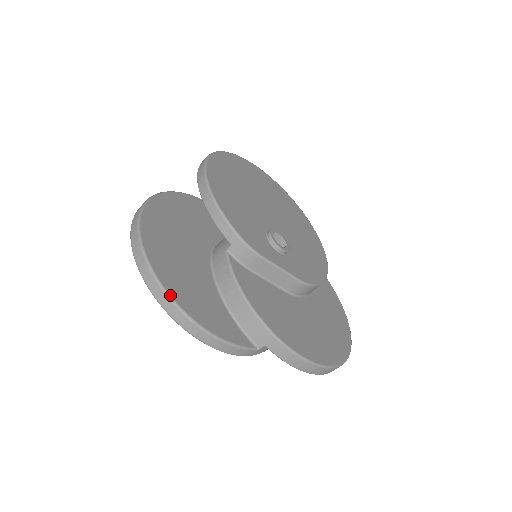
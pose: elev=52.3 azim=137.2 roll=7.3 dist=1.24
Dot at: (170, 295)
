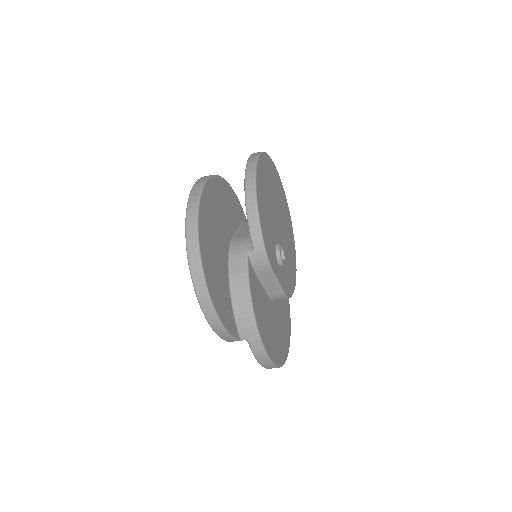
Dot at: (207, 284)
